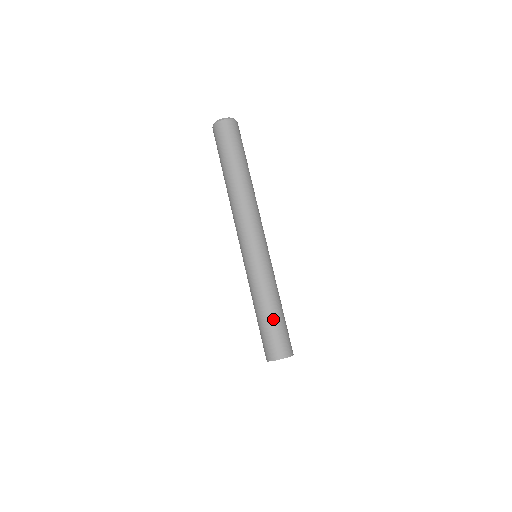
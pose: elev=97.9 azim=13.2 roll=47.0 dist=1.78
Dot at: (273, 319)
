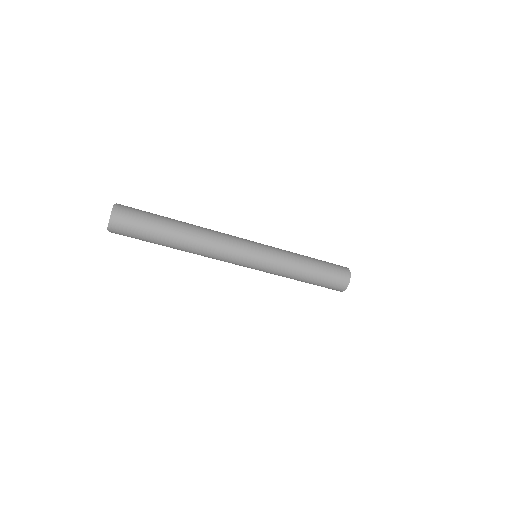
Dot at: occluded
